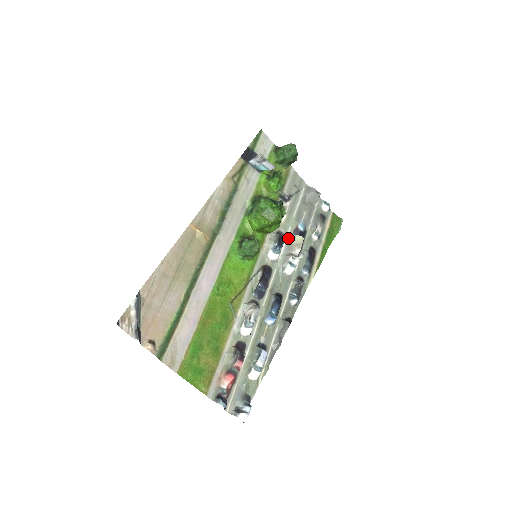
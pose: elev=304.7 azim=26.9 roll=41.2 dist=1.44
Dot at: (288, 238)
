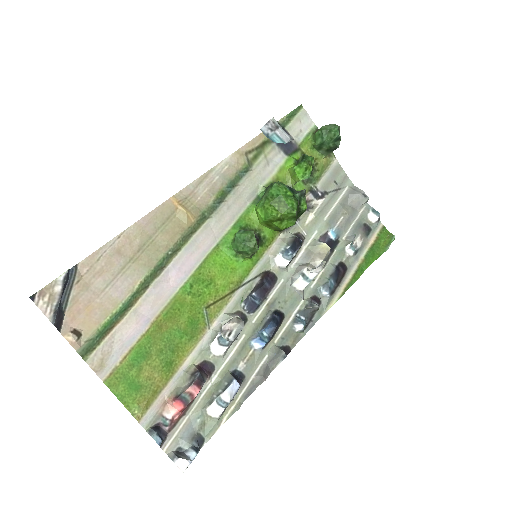
Dot at: (310, 244)
